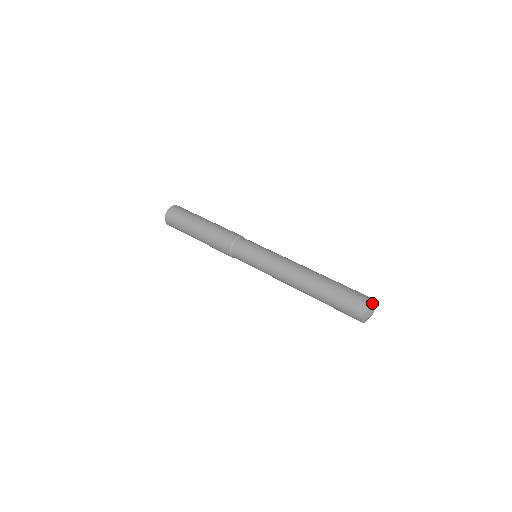
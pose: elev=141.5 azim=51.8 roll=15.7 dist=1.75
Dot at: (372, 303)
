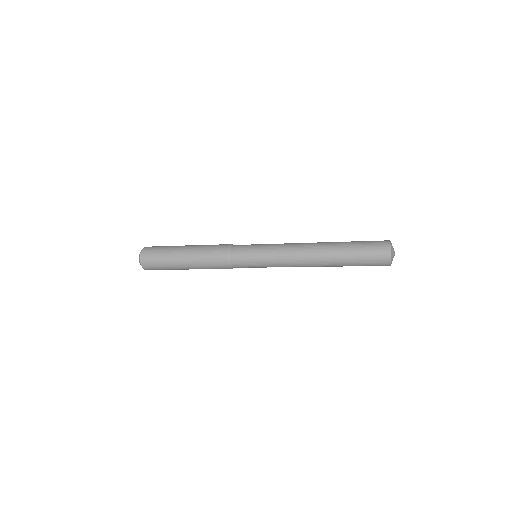
Dot at: occluded
